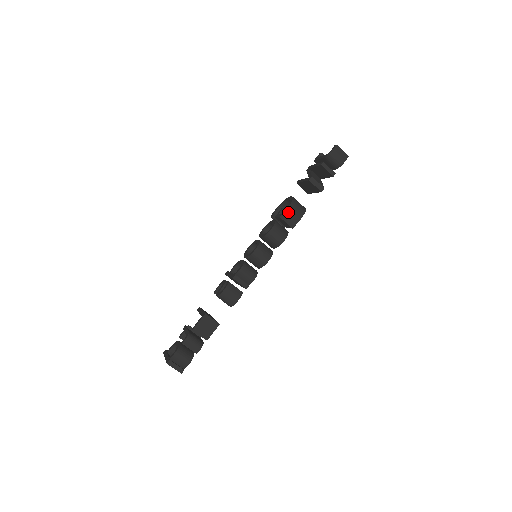
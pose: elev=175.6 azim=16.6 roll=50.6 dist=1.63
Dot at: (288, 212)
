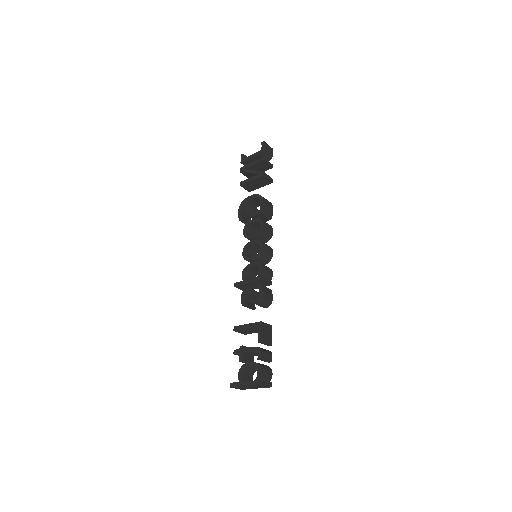
Dot at: (265, 206)
